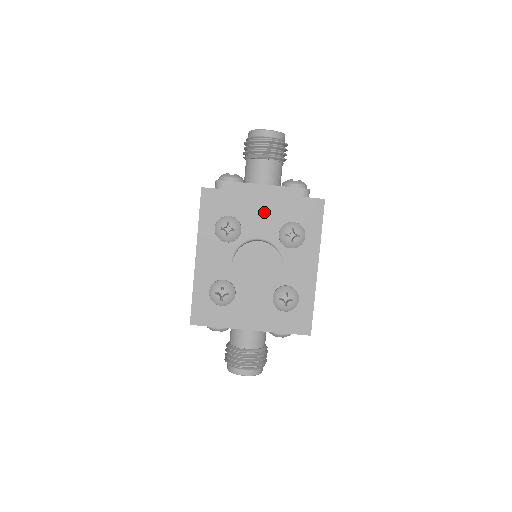
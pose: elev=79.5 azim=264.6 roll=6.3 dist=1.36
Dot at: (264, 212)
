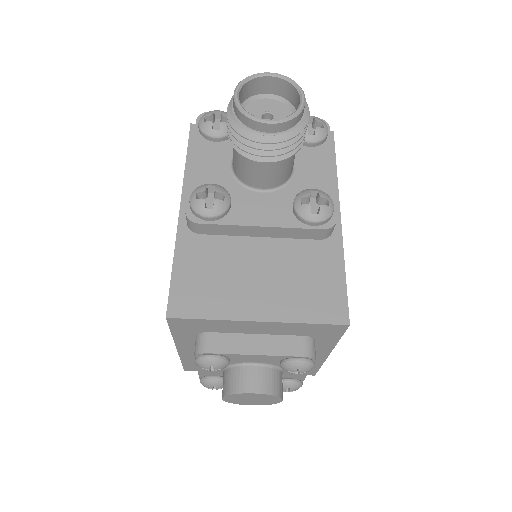
Dot at: (260, 331)
